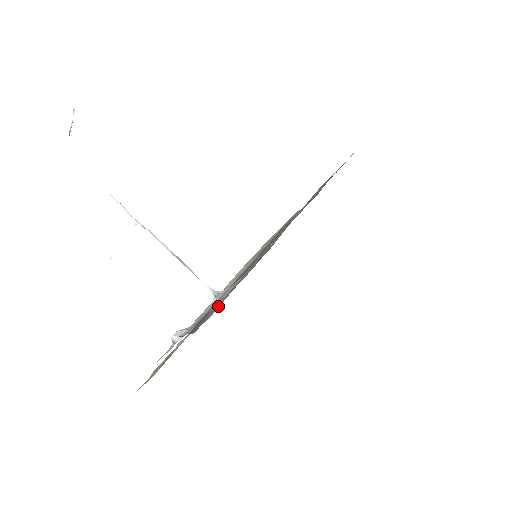
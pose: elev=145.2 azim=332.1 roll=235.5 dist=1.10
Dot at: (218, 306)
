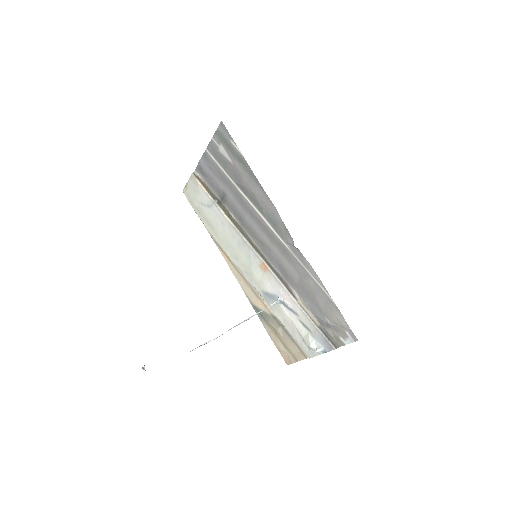
Dot at: (335, 329)
